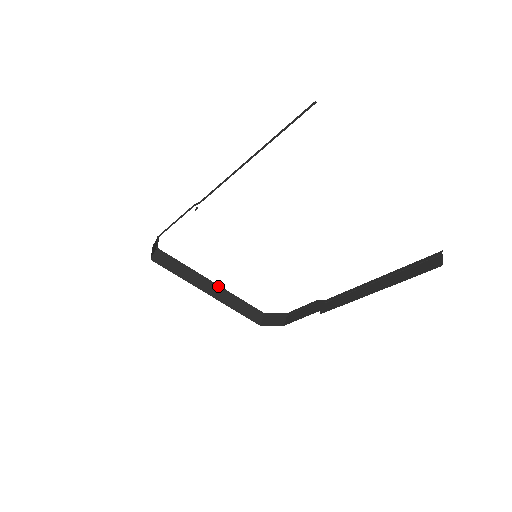
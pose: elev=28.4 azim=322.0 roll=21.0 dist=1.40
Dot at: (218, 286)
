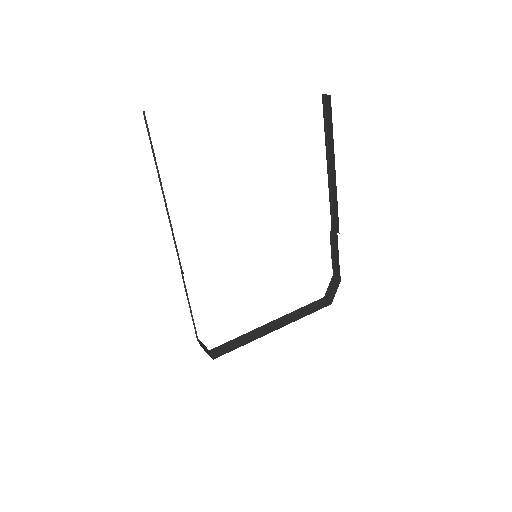
Dot at: (275, 321)
